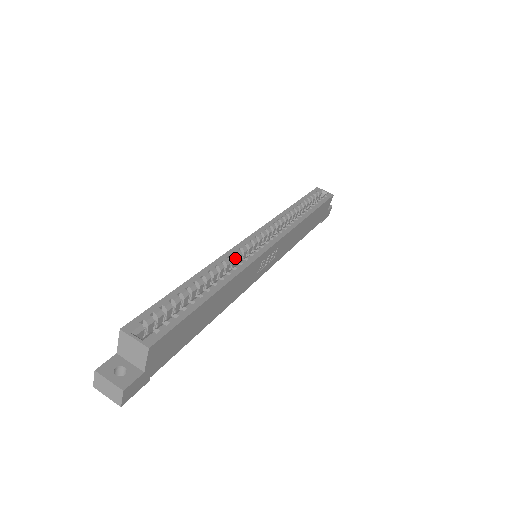
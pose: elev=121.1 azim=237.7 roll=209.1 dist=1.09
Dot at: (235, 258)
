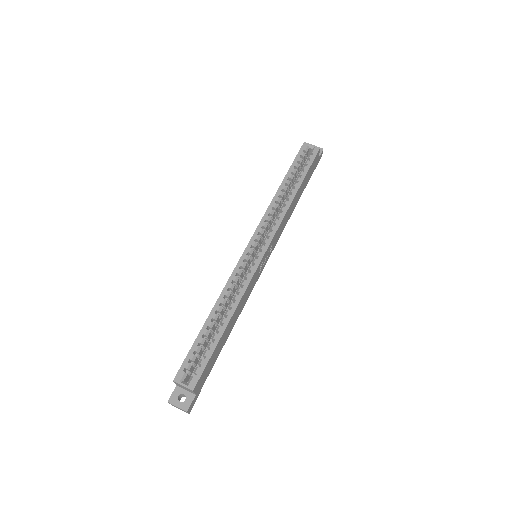
Dot at: (237, 279)
